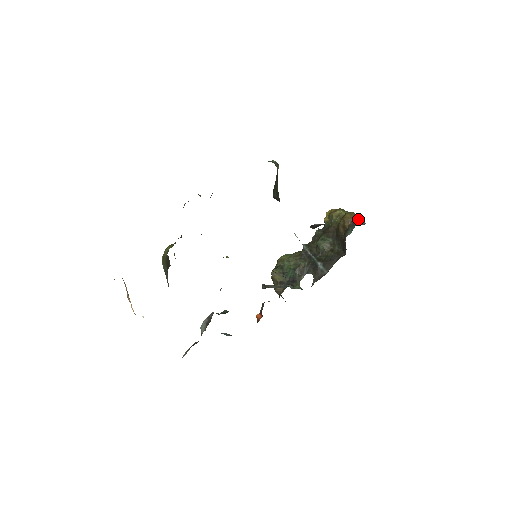
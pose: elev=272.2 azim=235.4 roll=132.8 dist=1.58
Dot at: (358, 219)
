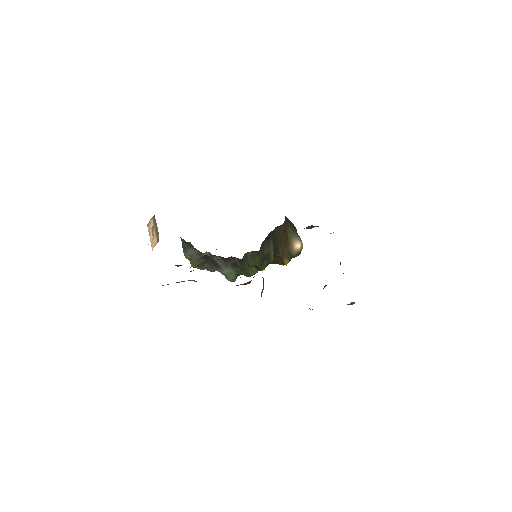
Dot at: occluded
